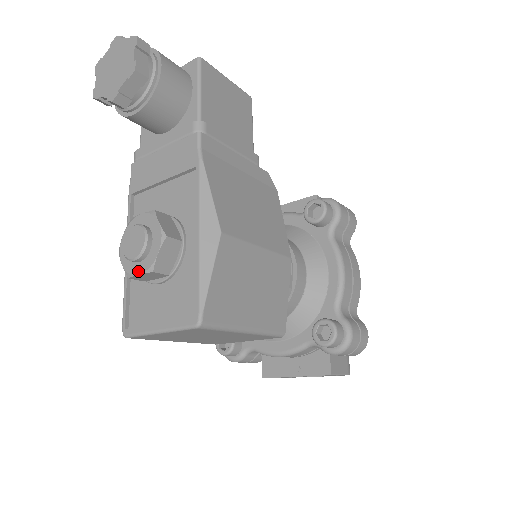
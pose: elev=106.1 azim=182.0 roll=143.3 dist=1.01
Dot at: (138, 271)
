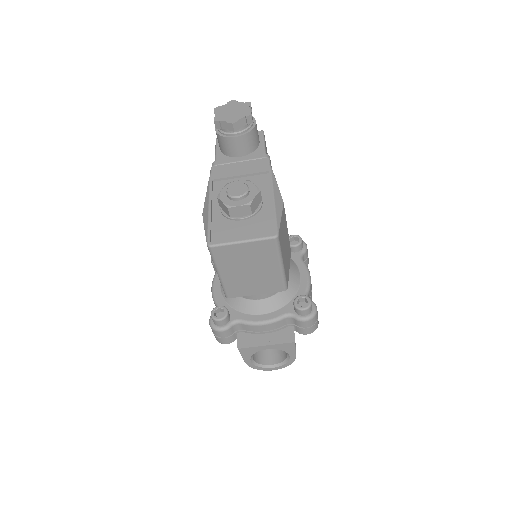
Dot at: (238, 204)
